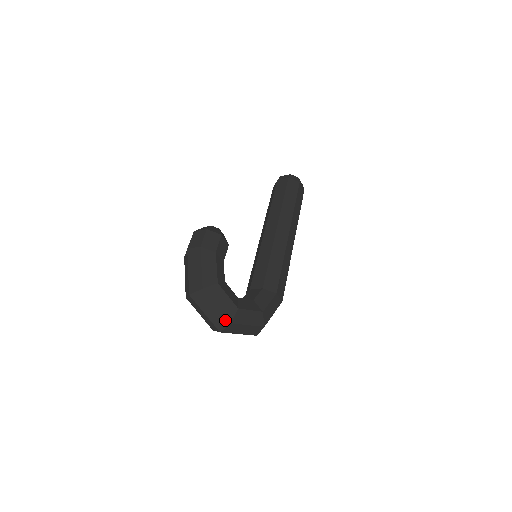
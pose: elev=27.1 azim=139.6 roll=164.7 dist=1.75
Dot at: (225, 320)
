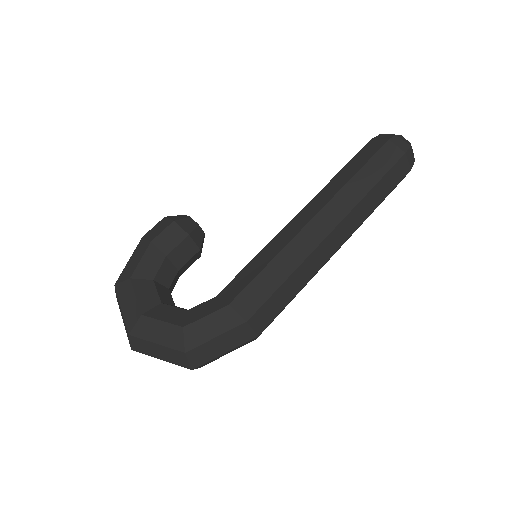
Dot at: (127, 330)
